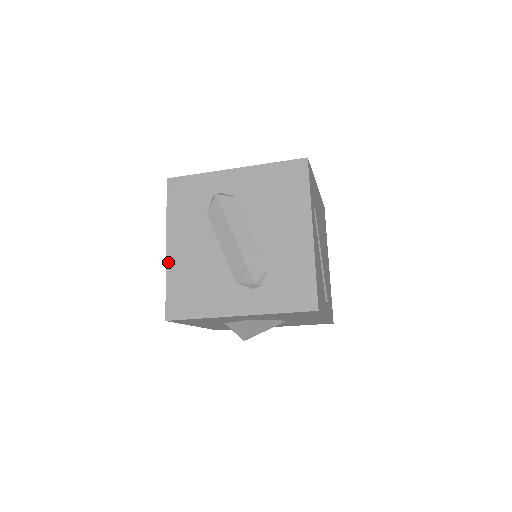
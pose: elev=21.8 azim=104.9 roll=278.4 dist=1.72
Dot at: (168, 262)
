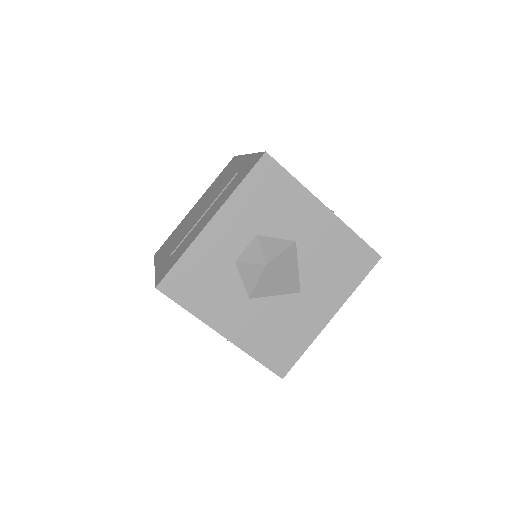
Dot at: occluded
